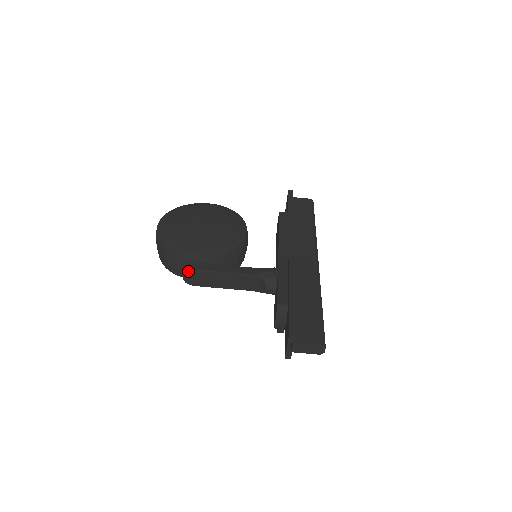
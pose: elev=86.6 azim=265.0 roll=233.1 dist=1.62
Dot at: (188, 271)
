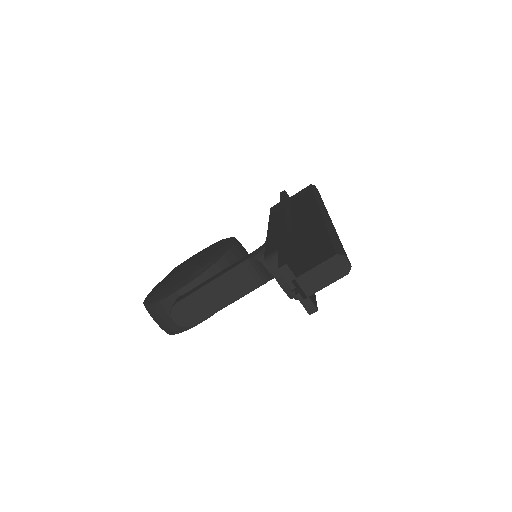
Dot at: (172, 309)
